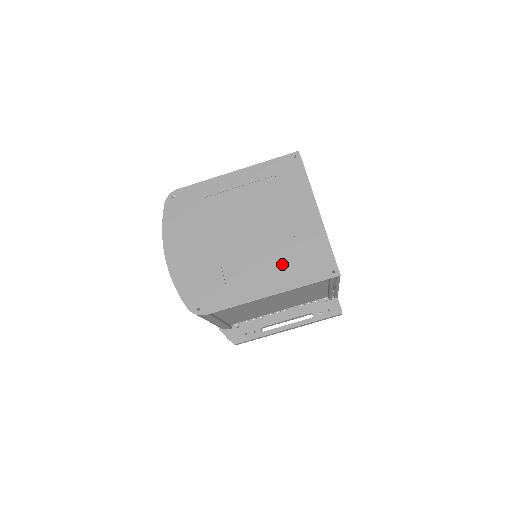
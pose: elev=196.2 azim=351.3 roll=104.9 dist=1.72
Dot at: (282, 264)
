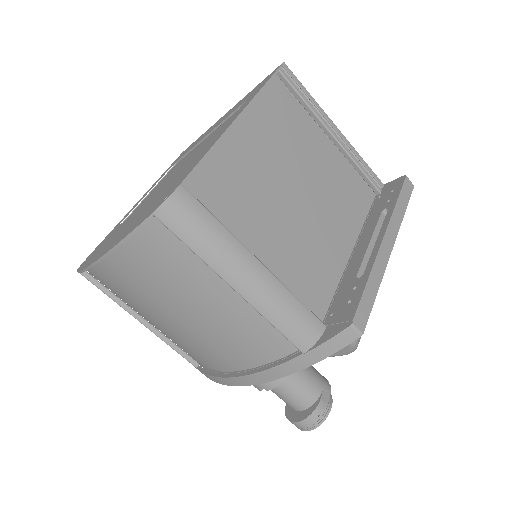
Dot at: occluded
